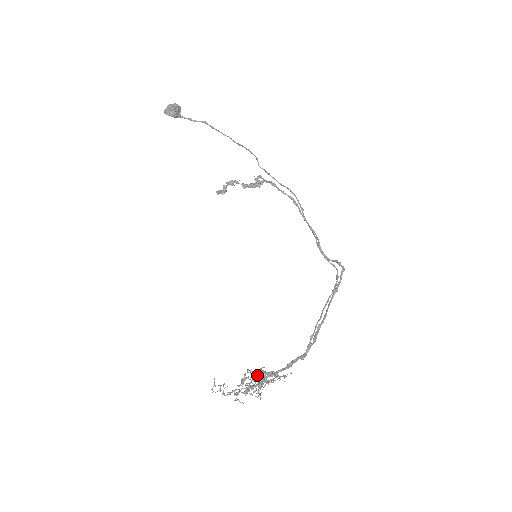
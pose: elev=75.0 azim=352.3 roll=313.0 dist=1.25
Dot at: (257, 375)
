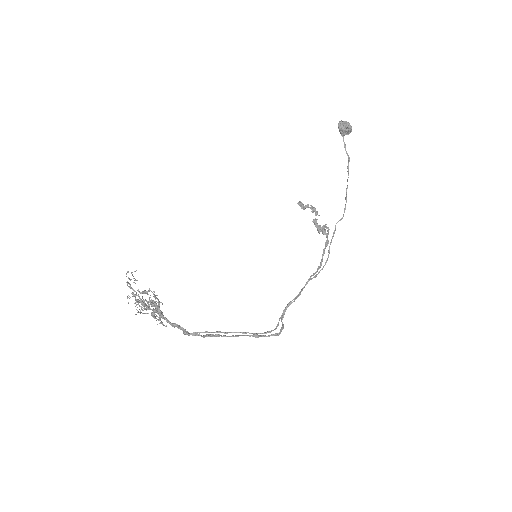
Dot at: (155, 303)
